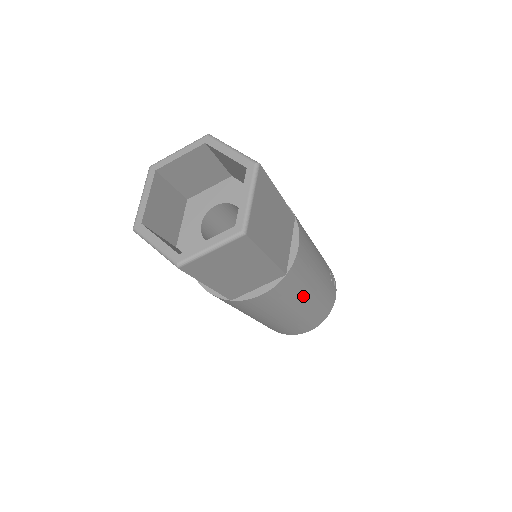
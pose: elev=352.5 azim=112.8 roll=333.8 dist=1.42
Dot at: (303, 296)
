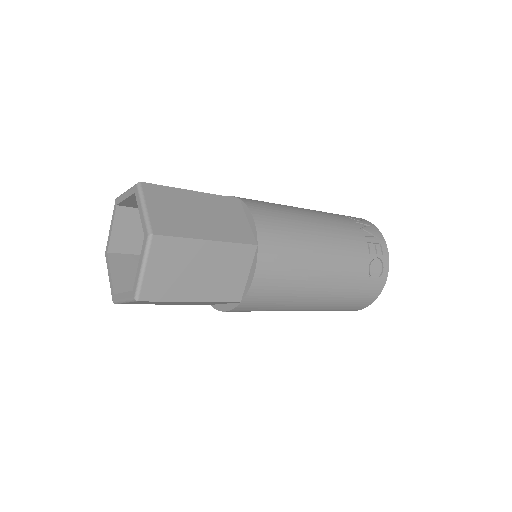
Dot at: (296, 304)
